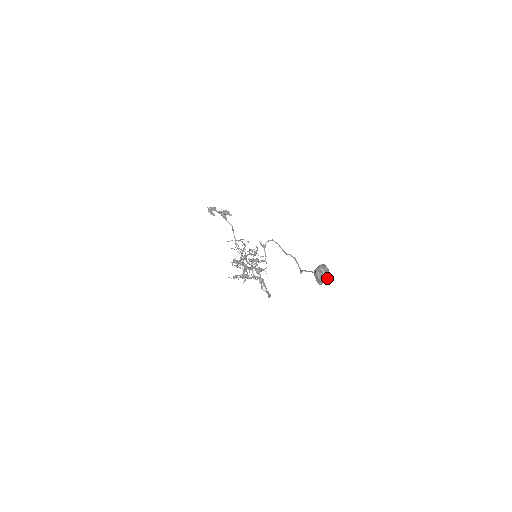
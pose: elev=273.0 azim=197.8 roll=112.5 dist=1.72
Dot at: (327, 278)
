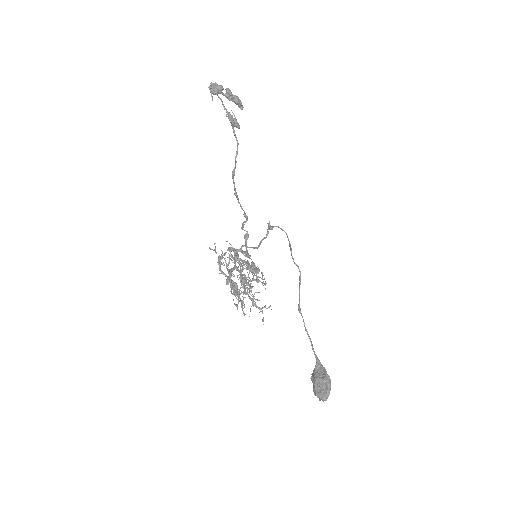
Dot at: occluded
